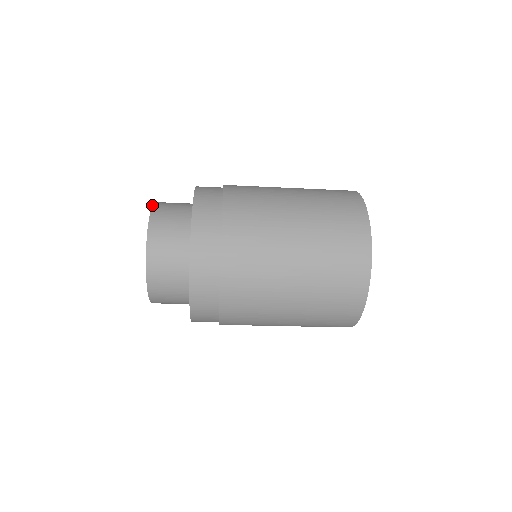
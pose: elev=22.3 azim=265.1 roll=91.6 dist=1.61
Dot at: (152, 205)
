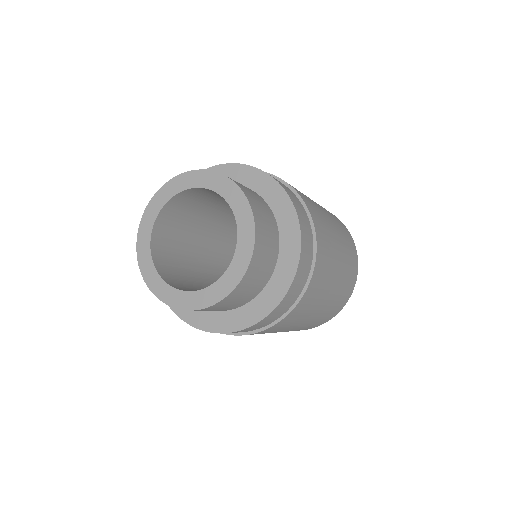
Dot at: (201, 169)
